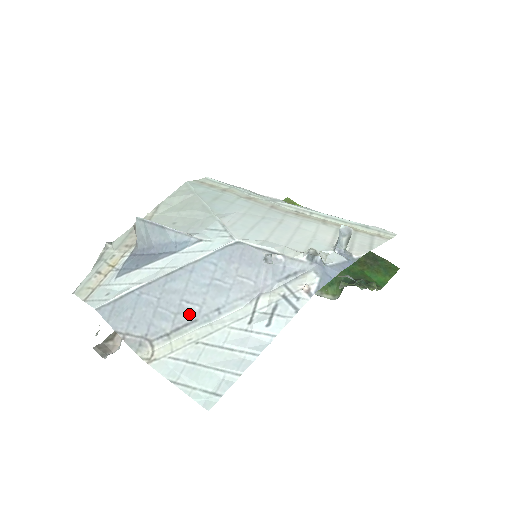
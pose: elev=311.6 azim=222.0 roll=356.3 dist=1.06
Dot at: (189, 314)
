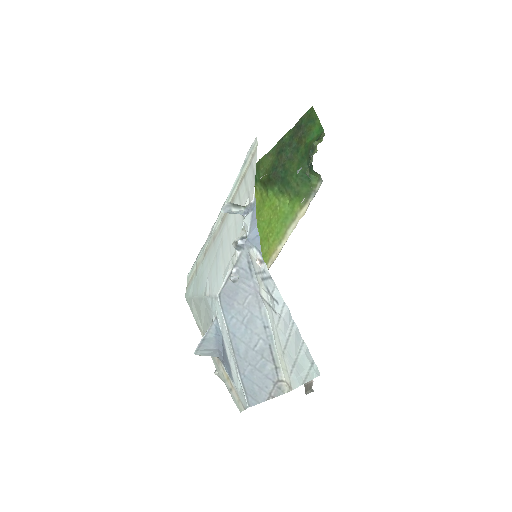
Dot at: (264, 348)
